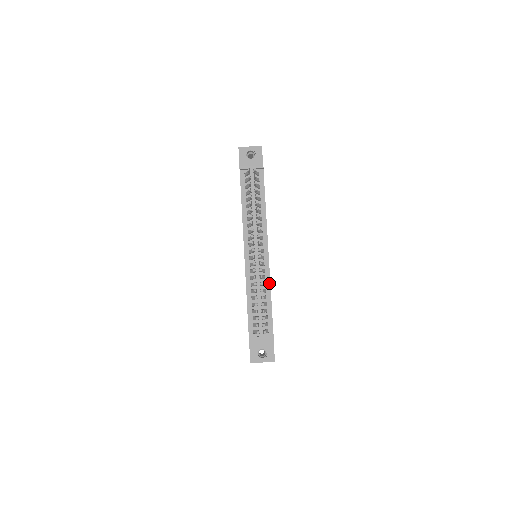
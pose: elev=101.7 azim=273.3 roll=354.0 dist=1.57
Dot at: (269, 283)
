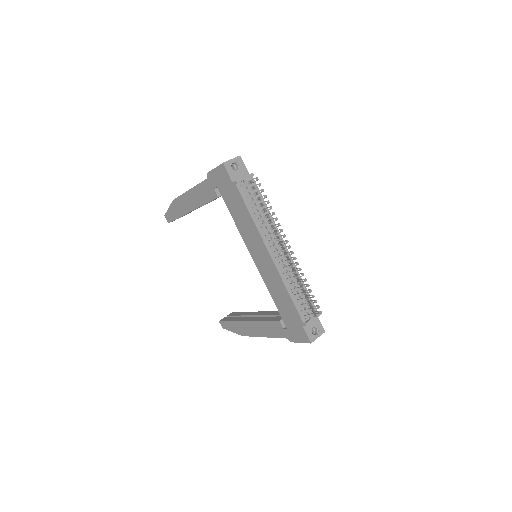
Dot at: (298, 272)
